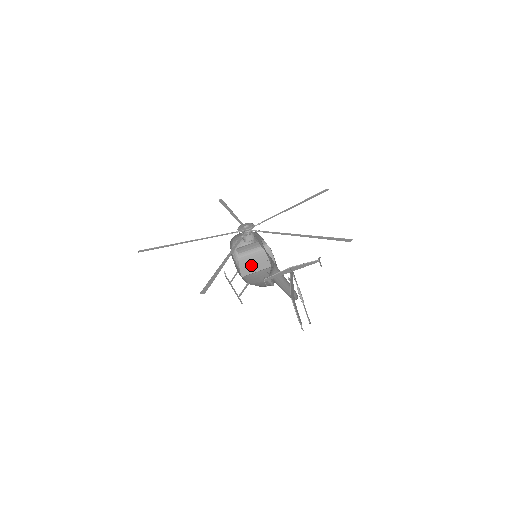
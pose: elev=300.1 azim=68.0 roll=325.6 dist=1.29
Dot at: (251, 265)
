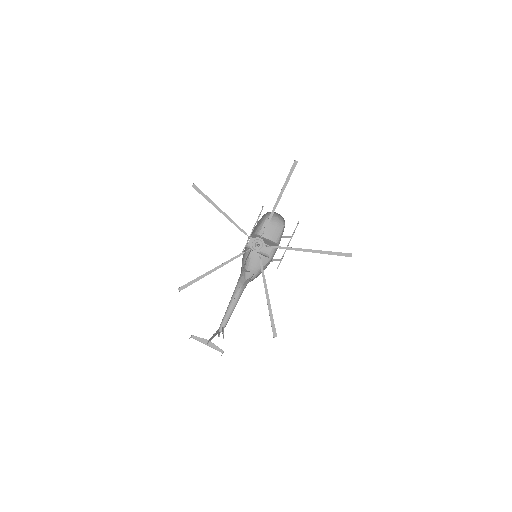
Dot at: occluded
